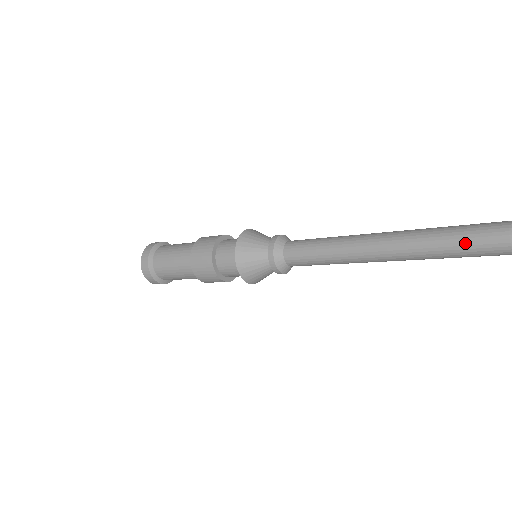
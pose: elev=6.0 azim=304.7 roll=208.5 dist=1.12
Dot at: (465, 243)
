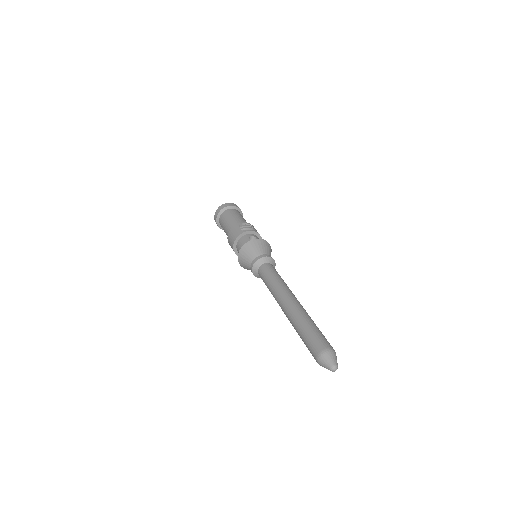
Dot at: (306, 345)
